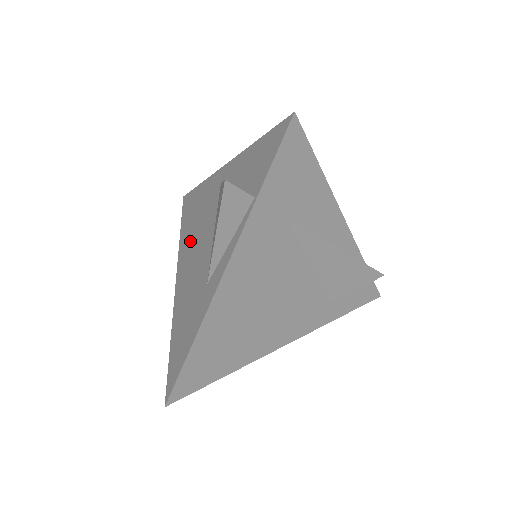
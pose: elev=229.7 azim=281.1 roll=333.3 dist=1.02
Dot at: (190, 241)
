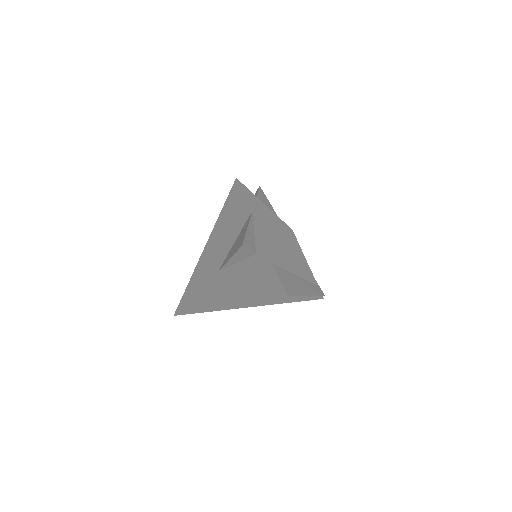
Dot at: (224, 225)
